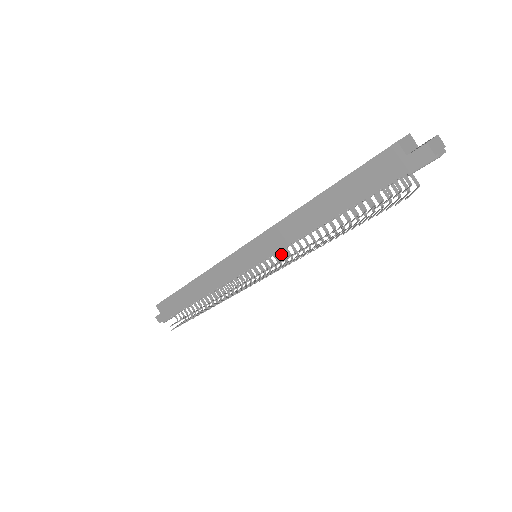
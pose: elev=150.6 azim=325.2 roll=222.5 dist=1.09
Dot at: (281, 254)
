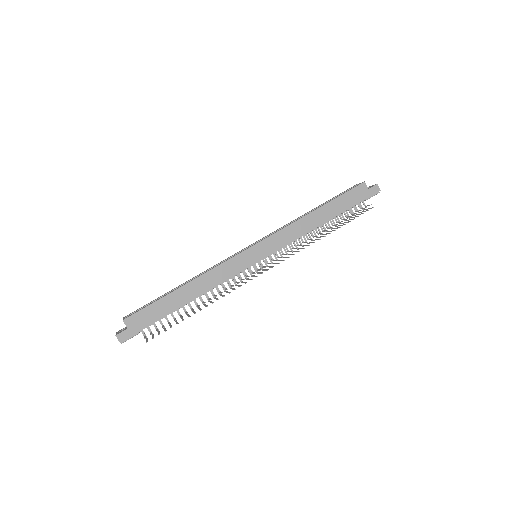
Dot at: (282, 251)
